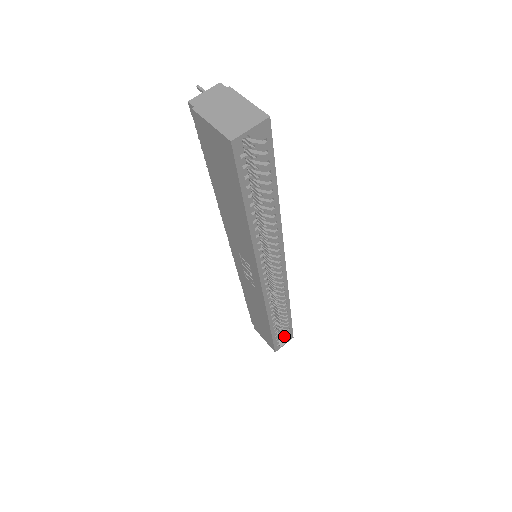
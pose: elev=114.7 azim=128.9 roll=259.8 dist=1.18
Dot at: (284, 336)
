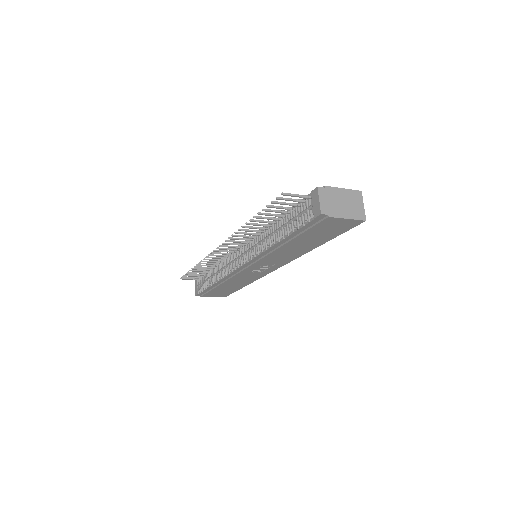
Dot at: occluded
